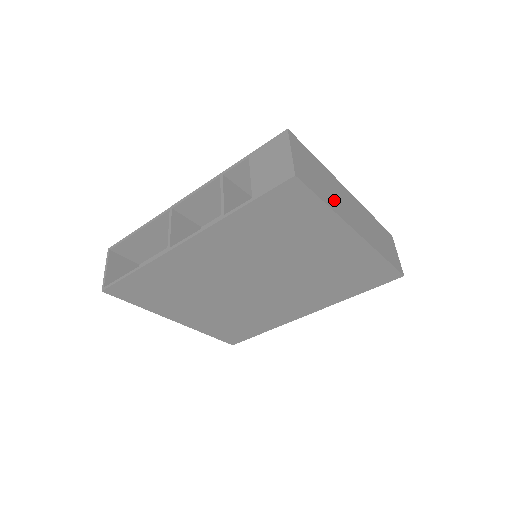
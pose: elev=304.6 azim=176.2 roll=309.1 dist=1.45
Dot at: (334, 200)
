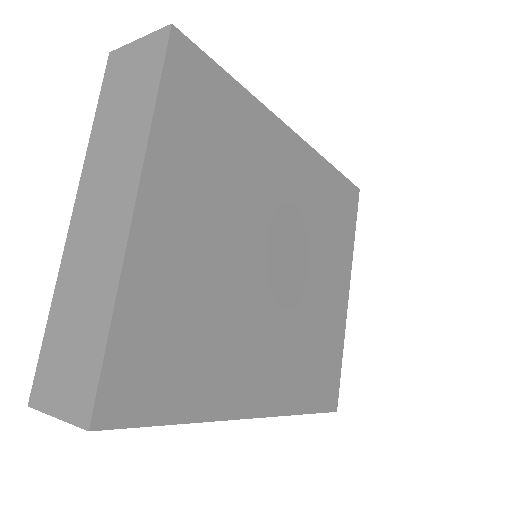
Dot at: occluded
